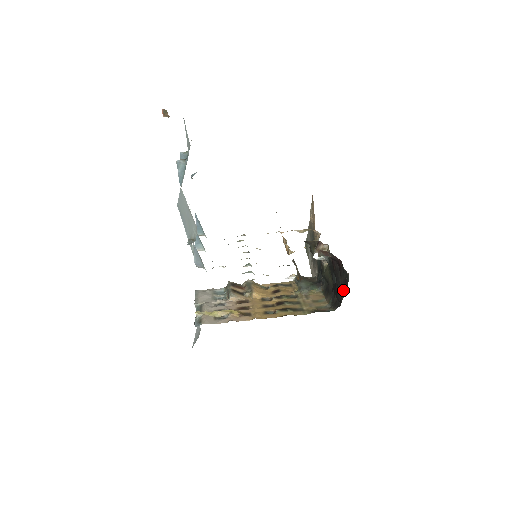
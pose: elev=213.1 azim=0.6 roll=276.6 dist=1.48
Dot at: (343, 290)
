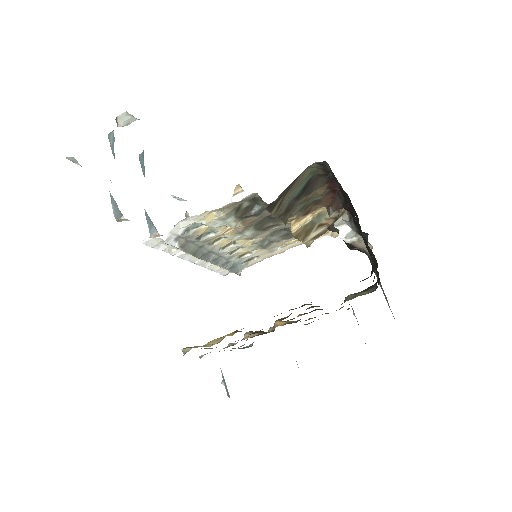
Dot at: (358, 223)
